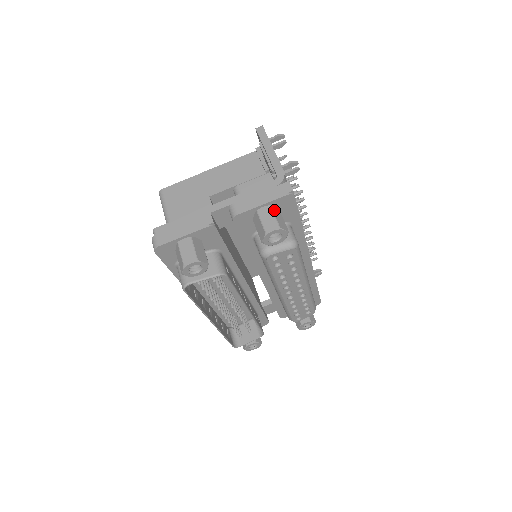
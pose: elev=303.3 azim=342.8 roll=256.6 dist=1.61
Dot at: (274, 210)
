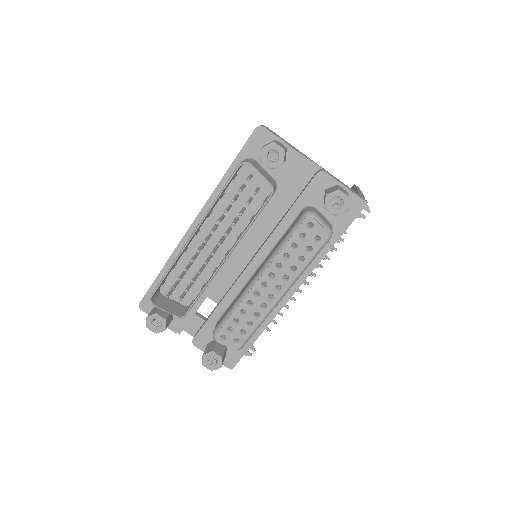
Dot at: occluded
